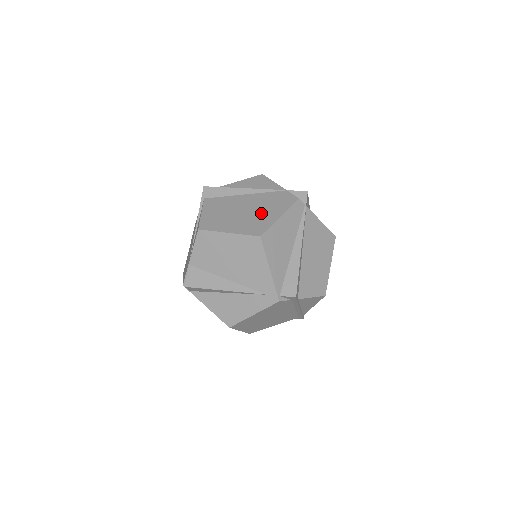
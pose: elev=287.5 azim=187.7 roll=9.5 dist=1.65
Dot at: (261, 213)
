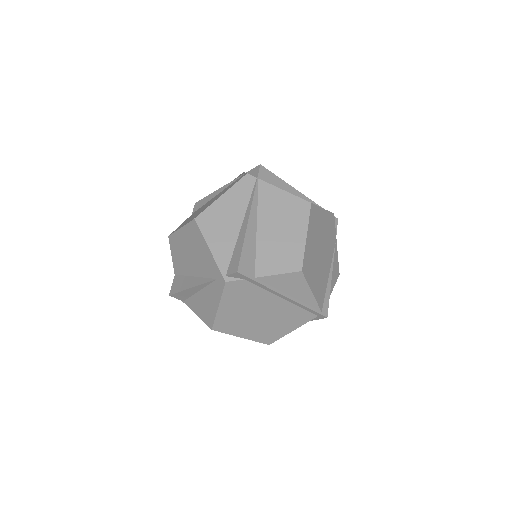
Dot at: (212, 201)
